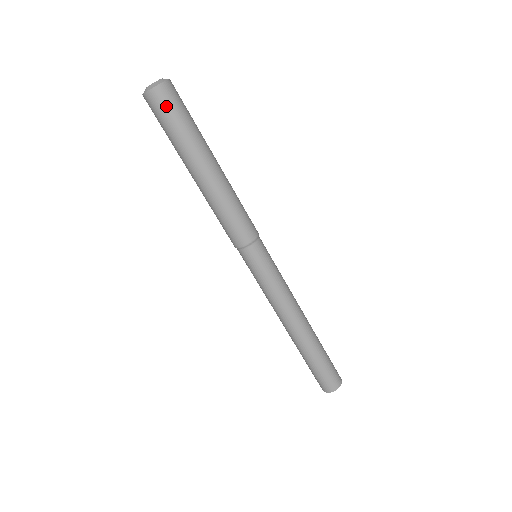
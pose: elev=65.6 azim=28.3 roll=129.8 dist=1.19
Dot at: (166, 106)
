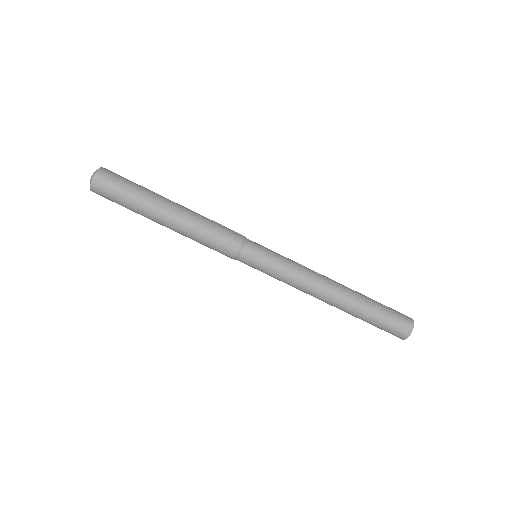
Dot at: (106, 194)
